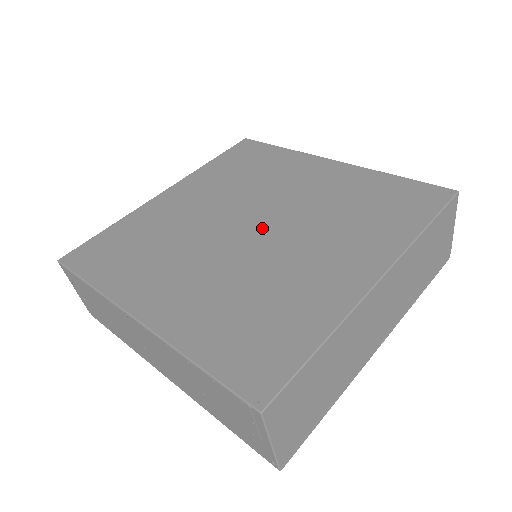
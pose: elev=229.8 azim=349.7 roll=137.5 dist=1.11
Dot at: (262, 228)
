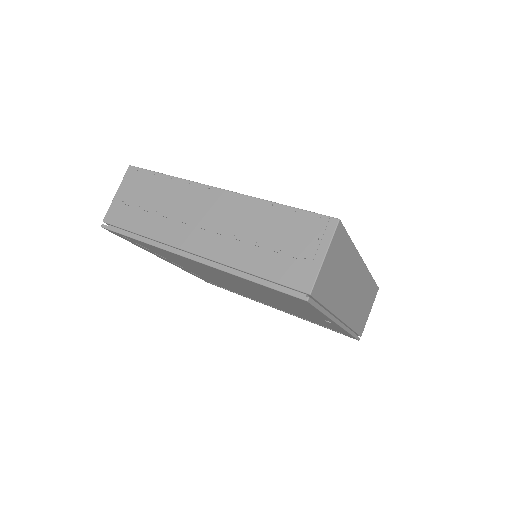
Dot at: occluded
